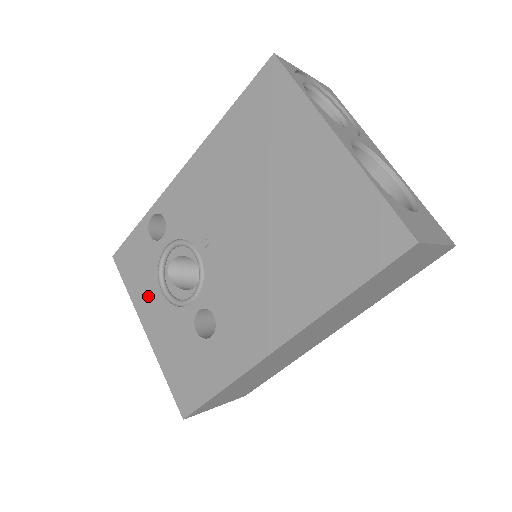
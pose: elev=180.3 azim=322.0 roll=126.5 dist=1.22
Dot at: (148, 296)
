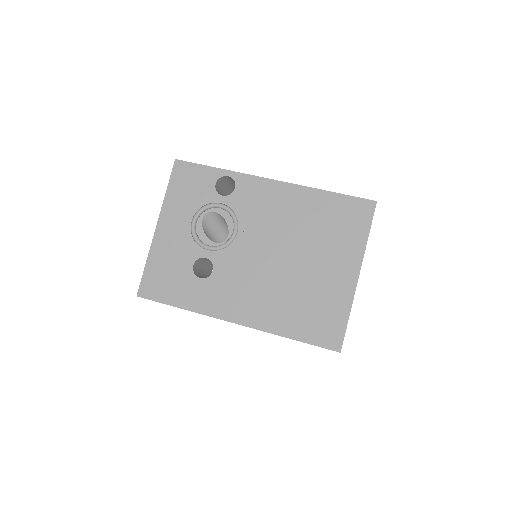
Dot at: (179, 212)
